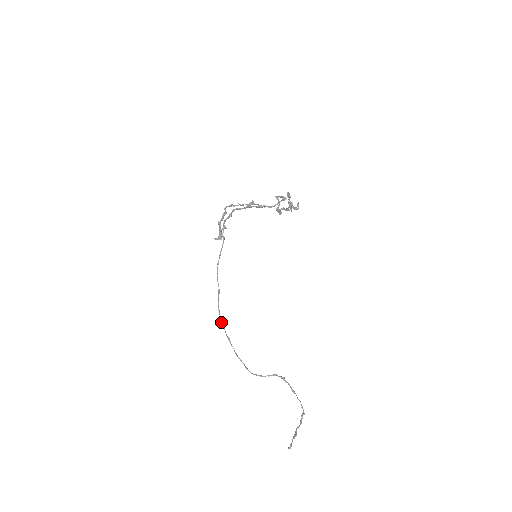
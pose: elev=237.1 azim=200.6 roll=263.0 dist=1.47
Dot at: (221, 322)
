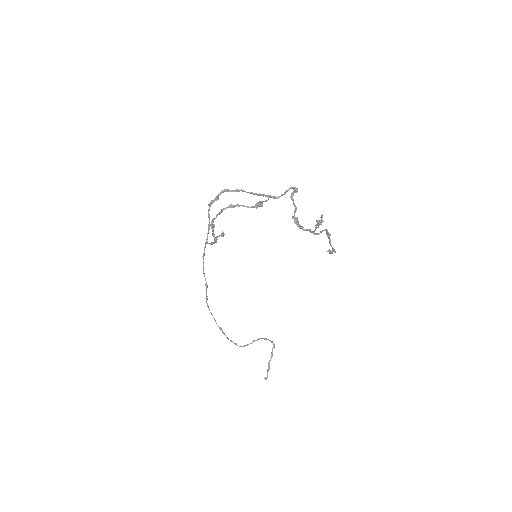
Dot at: (211, 314)
